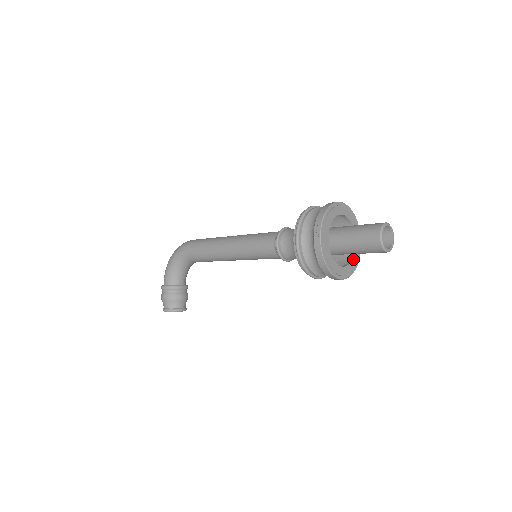
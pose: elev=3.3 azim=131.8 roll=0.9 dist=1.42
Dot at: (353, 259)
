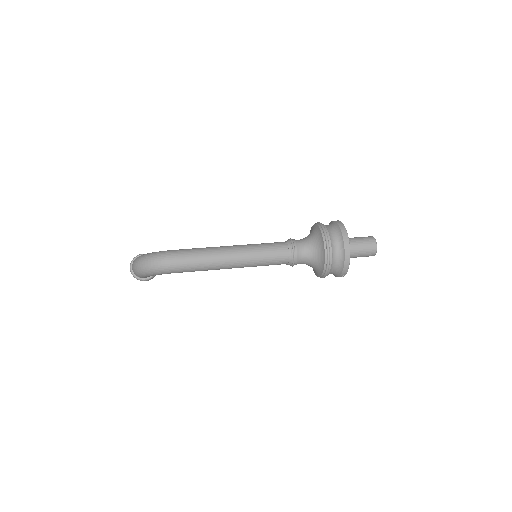
Dot at: occluded
